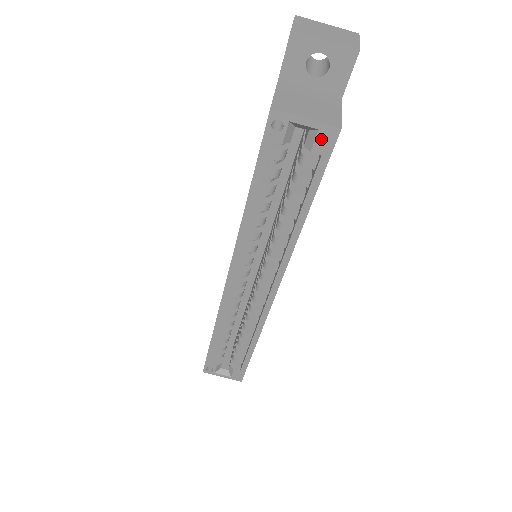
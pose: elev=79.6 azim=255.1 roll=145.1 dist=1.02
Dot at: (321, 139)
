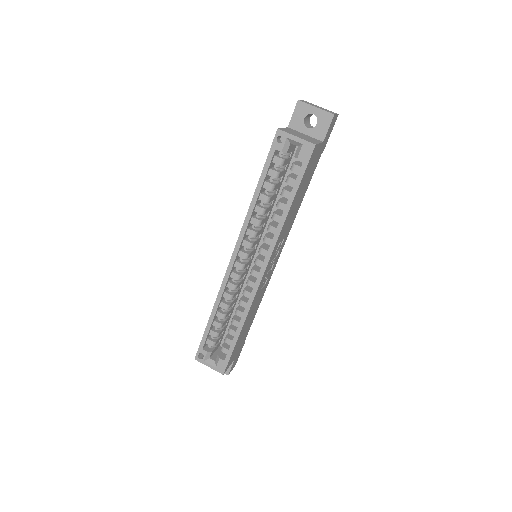
Dot at: (304, 151)
